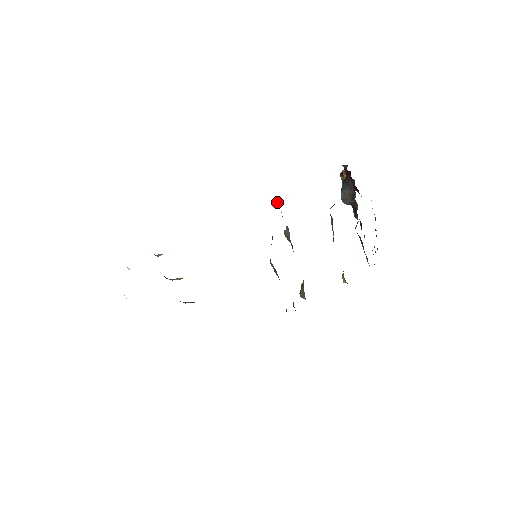
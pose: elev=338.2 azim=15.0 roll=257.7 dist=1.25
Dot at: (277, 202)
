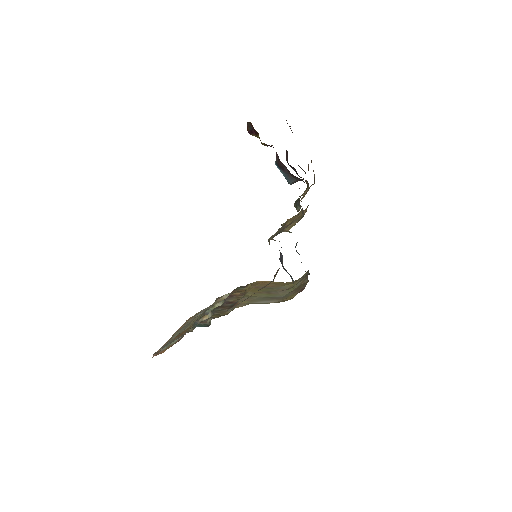
Dot at: occluded
